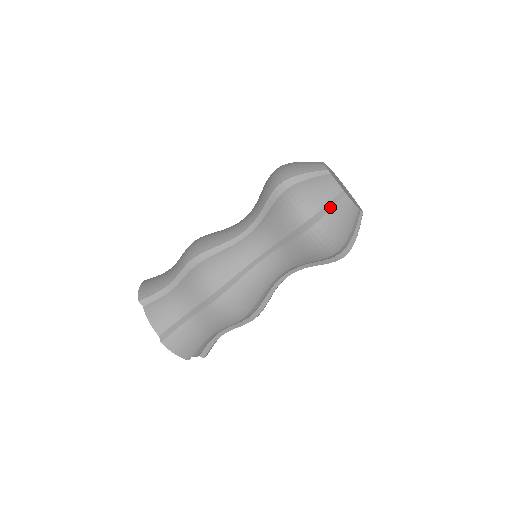
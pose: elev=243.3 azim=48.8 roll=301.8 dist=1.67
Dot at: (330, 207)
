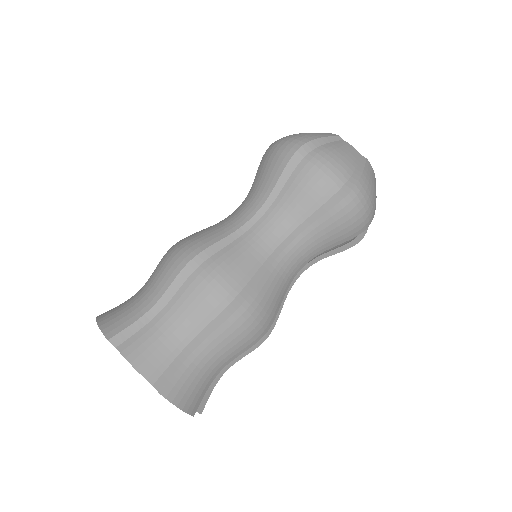
Dot at: (361, 170)
